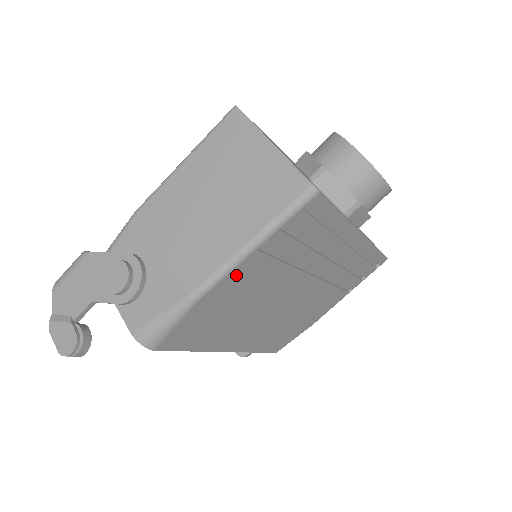
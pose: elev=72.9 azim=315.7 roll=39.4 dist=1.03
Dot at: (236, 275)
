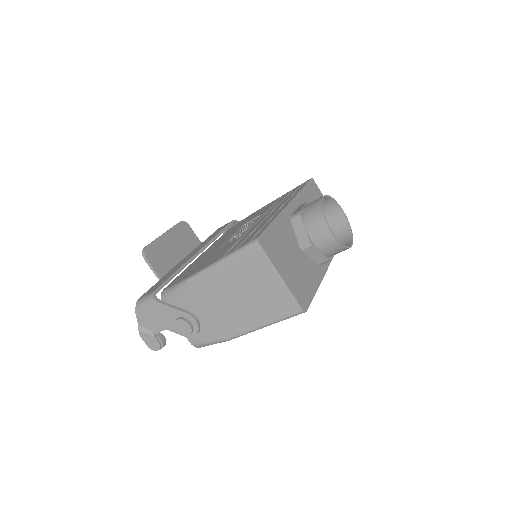
Dot at: occluded
